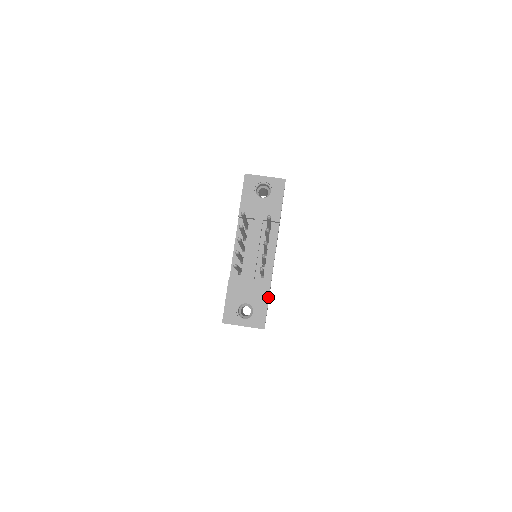
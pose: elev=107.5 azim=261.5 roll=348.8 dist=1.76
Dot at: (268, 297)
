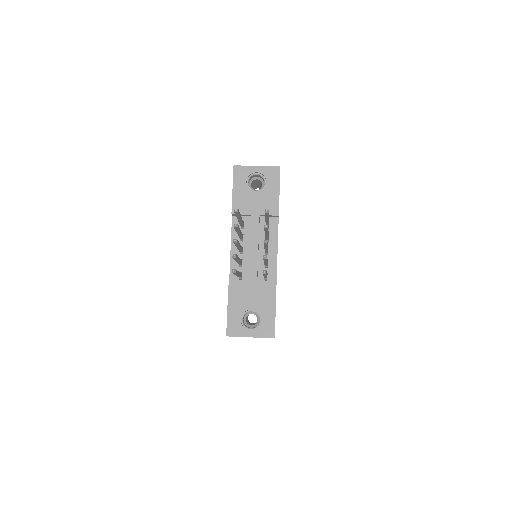
Dot at: (275, 301)
